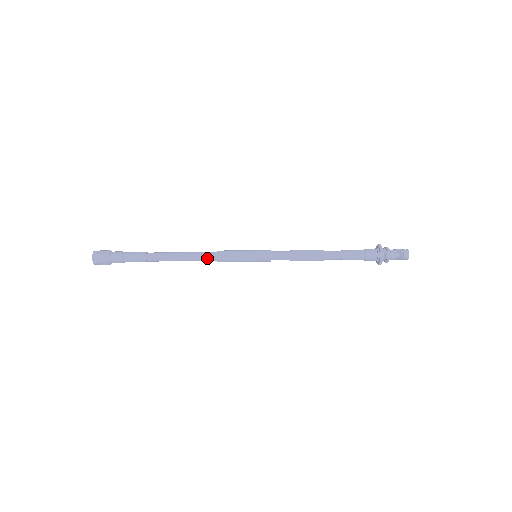
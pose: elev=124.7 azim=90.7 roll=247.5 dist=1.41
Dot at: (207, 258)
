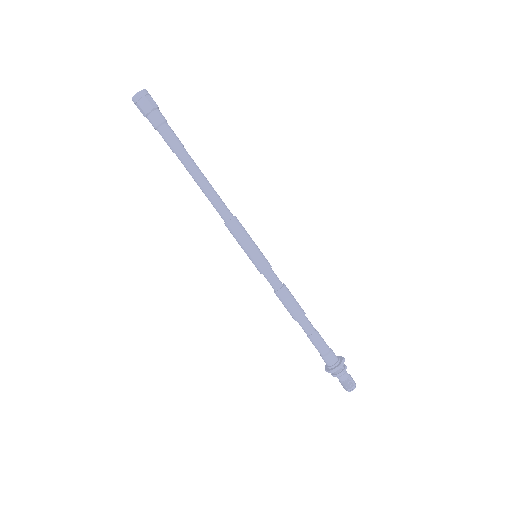
Dot at: (221, 211)
